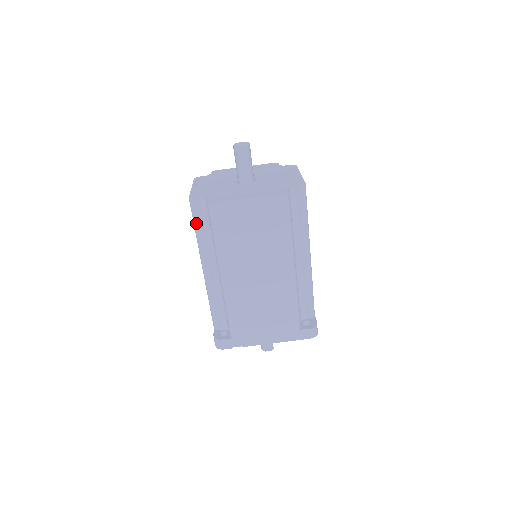
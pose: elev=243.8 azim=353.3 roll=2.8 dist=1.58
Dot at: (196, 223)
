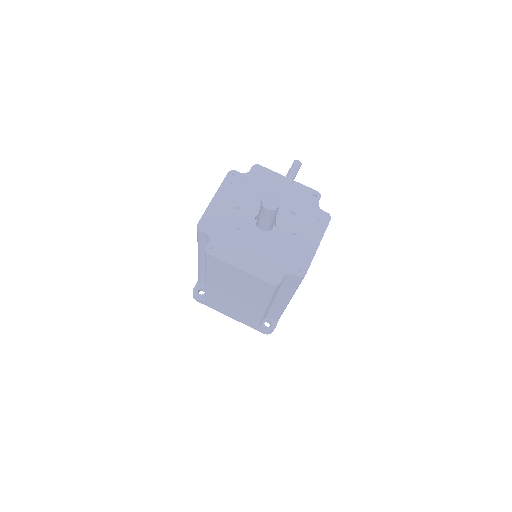
Dot at: (198, 240)
